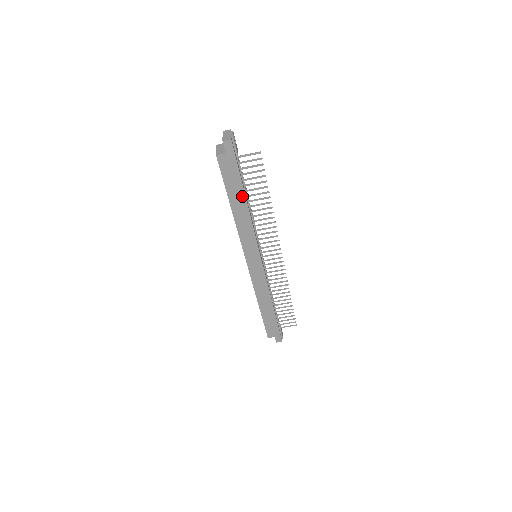
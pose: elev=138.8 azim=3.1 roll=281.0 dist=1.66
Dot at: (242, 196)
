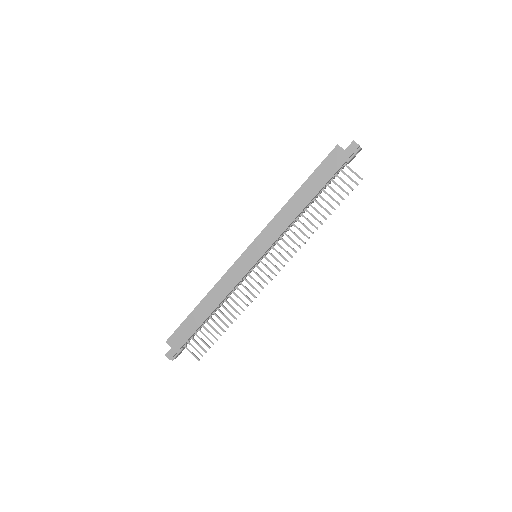
Dot at: (314, 192)
